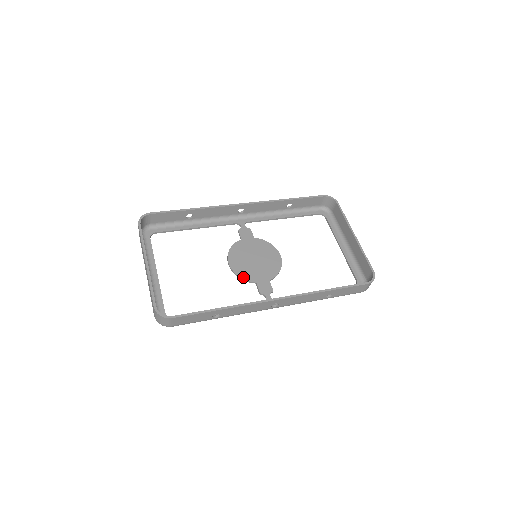
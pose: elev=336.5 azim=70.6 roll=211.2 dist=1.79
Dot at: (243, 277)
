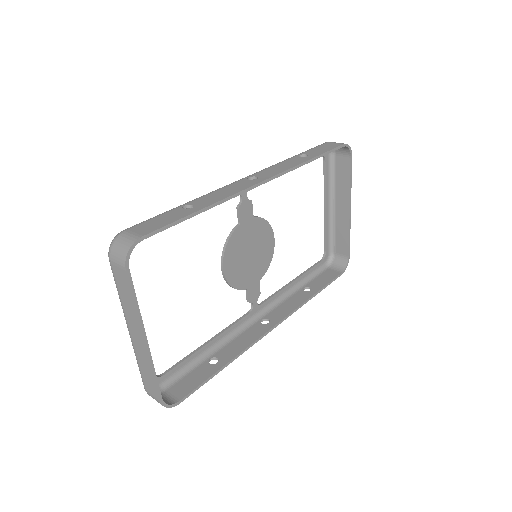
Dot at: (236, 287)
